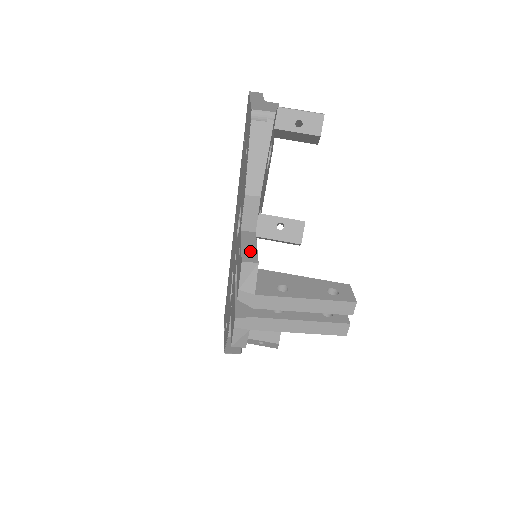
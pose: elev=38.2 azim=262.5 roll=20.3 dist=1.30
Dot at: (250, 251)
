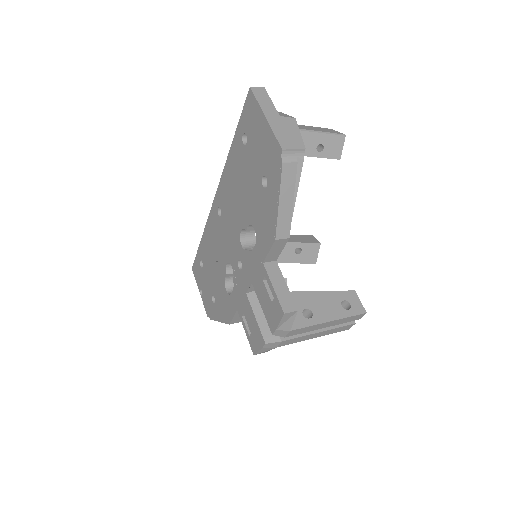
Dot at: (284, 295)
